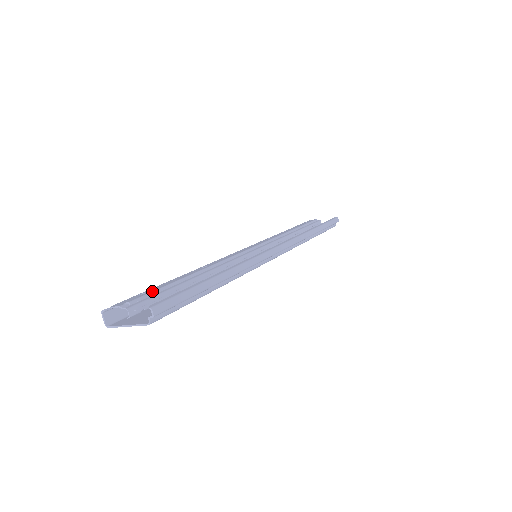
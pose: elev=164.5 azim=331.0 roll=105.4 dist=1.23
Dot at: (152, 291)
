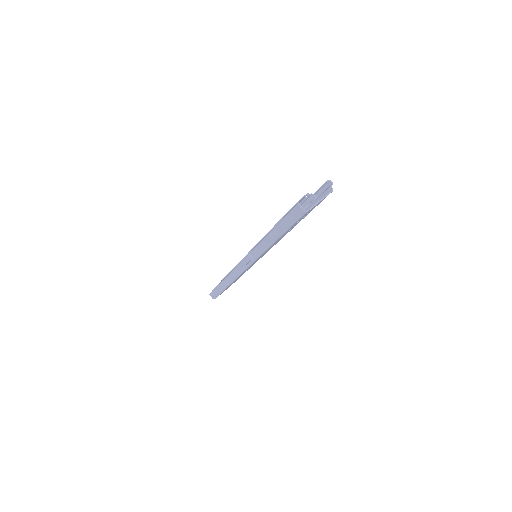
Dot at: occluded
